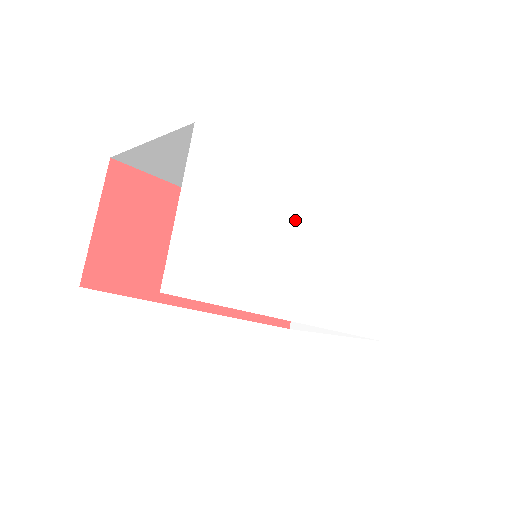
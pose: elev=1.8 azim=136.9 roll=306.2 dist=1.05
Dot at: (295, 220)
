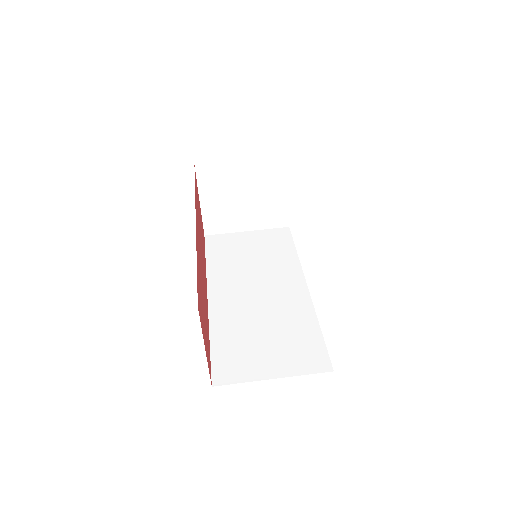
Dot at: occluded
